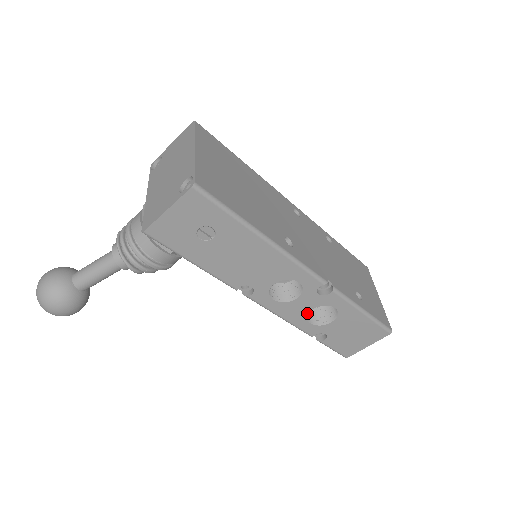
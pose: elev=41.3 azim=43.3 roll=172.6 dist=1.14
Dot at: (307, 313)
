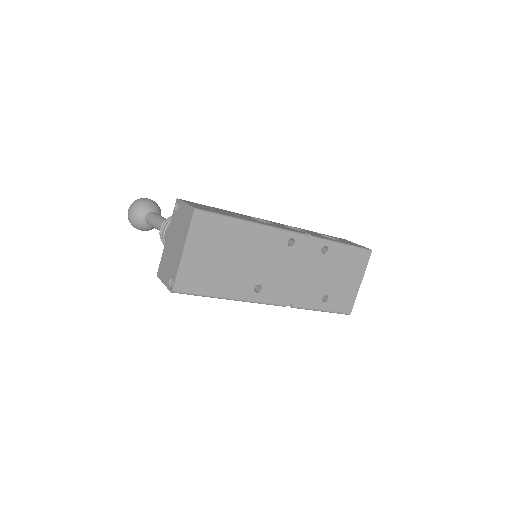
Dot at: occluded
